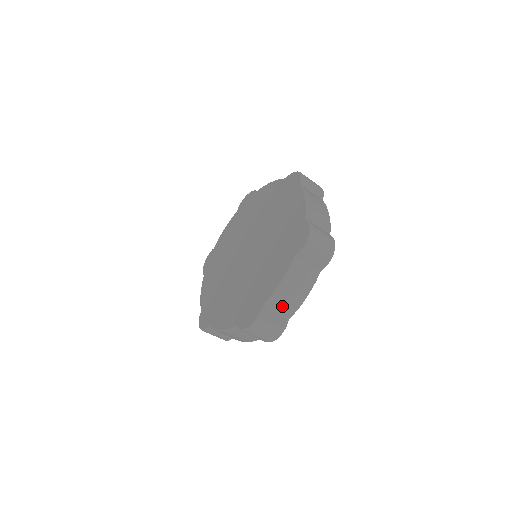
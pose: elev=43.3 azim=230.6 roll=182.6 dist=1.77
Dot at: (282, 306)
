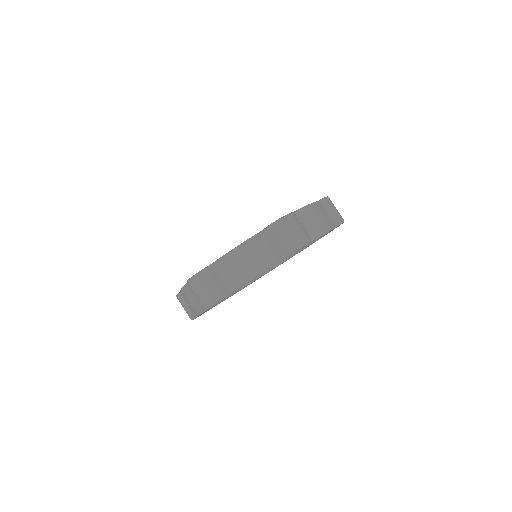
Dot at: (228, 273)
